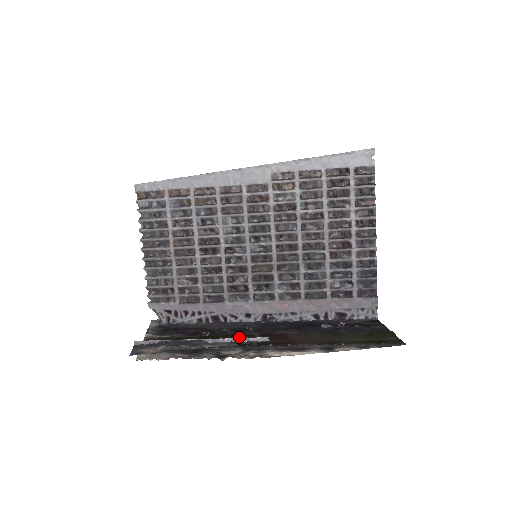
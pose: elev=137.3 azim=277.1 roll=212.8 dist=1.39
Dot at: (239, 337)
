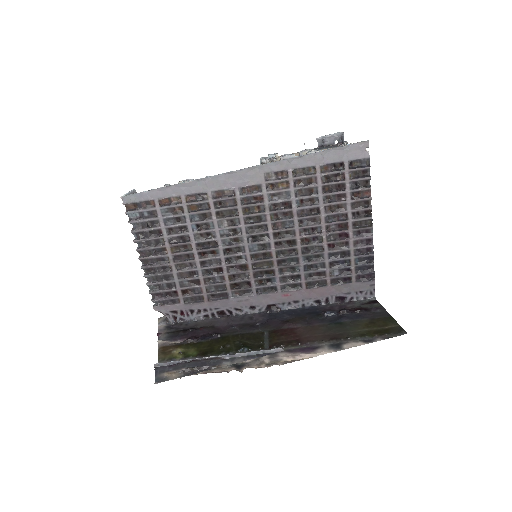
Dot at: (249, 337)
